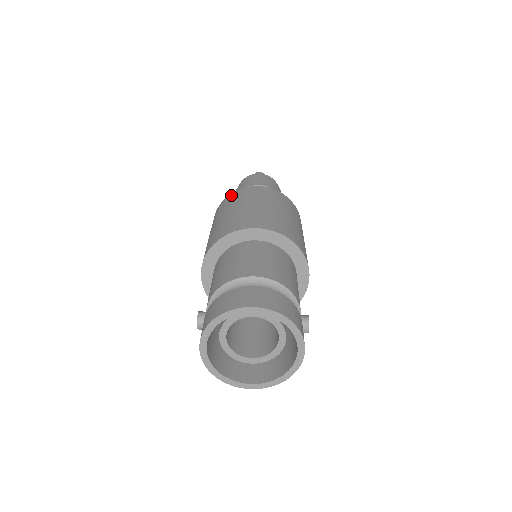
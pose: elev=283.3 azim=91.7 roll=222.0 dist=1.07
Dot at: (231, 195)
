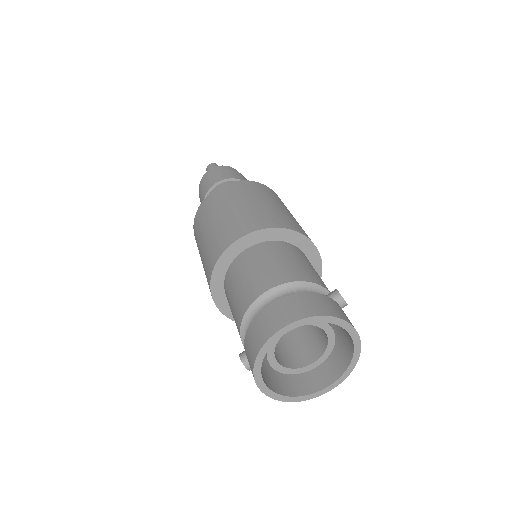
Dot at: (196, 216)
